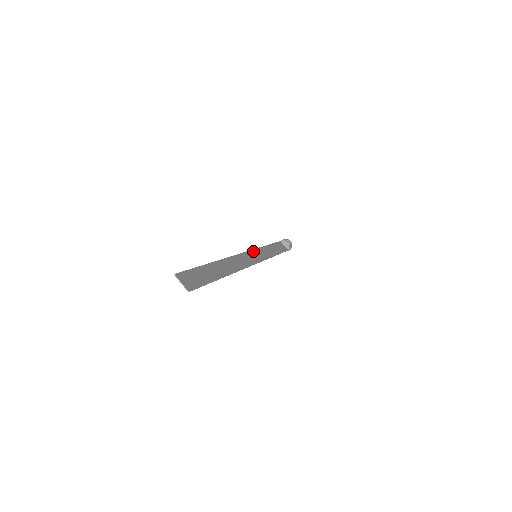
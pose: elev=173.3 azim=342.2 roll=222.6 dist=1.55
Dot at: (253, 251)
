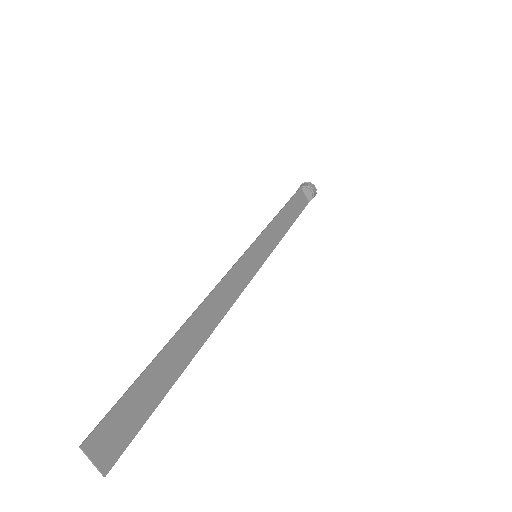
Dot at: (253, 246)
